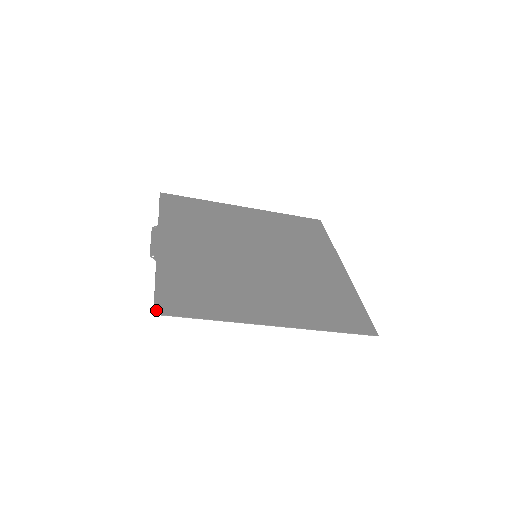
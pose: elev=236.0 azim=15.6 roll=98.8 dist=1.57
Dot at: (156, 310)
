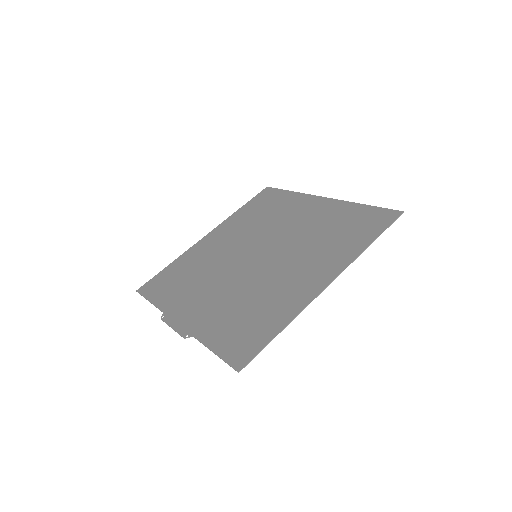
Dot at: (237, 368)
